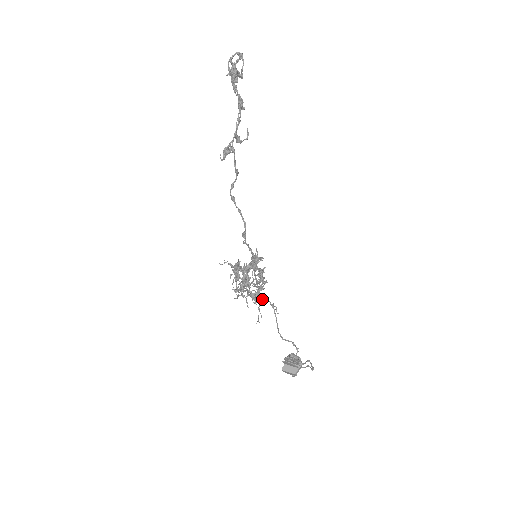
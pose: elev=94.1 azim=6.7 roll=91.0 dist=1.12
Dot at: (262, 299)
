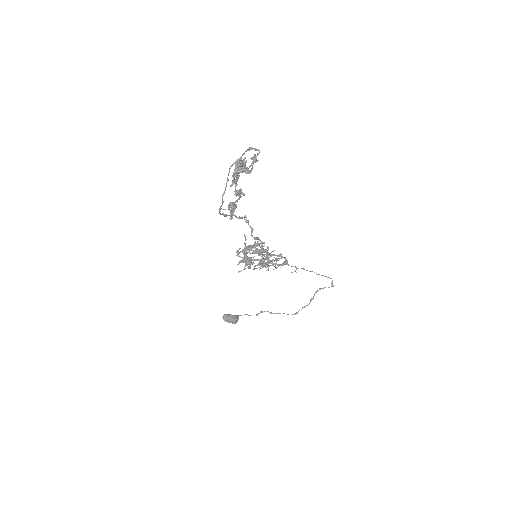
Dot at: (283, 262)
